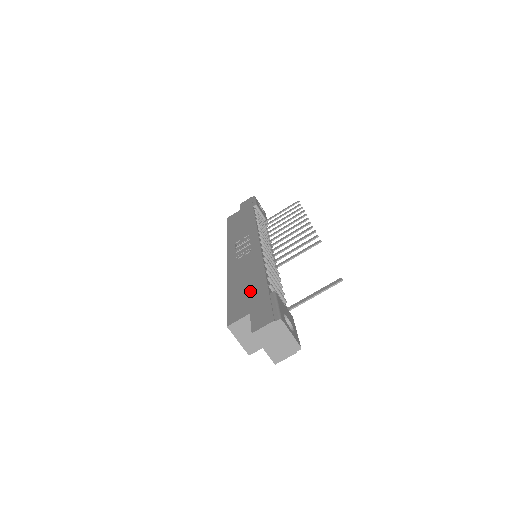
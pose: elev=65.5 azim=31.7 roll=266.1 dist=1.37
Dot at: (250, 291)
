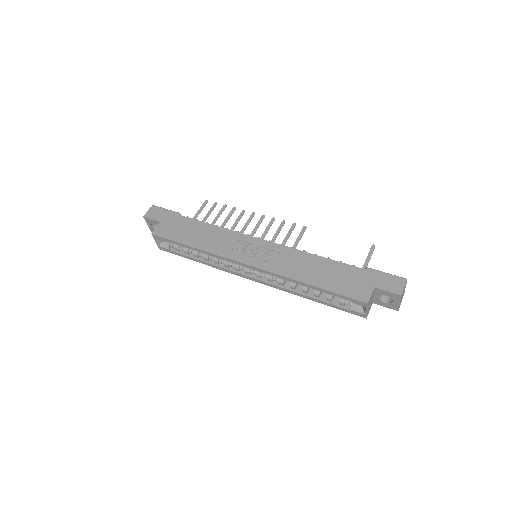
Dot at: (343, 276)
